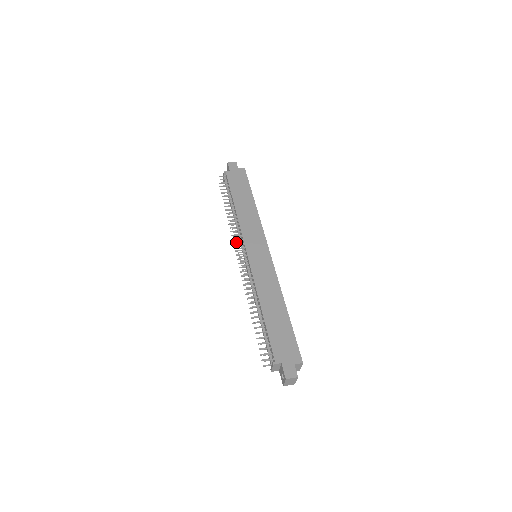
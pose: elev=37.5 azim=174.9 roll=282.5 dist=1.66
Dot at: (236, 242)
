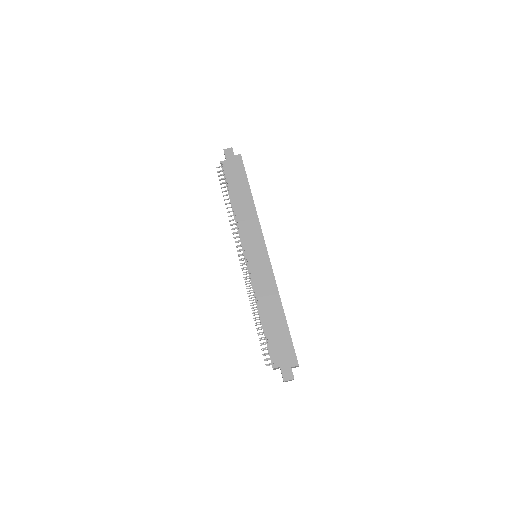
Dot at: (237, 241)
